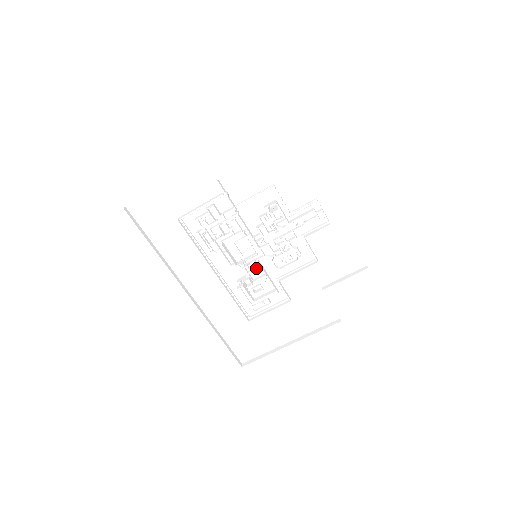
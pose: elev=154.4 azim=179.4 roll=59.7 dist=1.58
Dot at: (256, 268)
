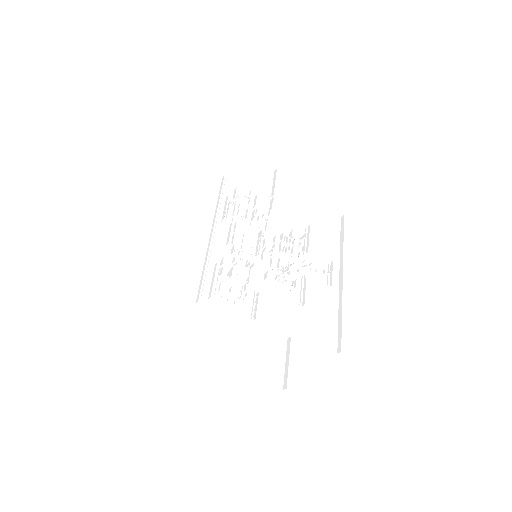
Dot at: (240, 272)
